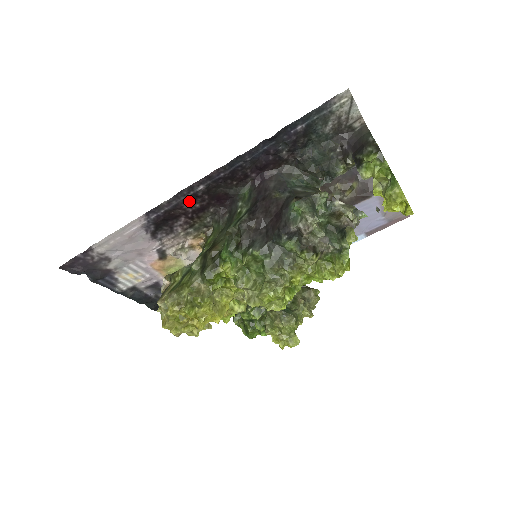
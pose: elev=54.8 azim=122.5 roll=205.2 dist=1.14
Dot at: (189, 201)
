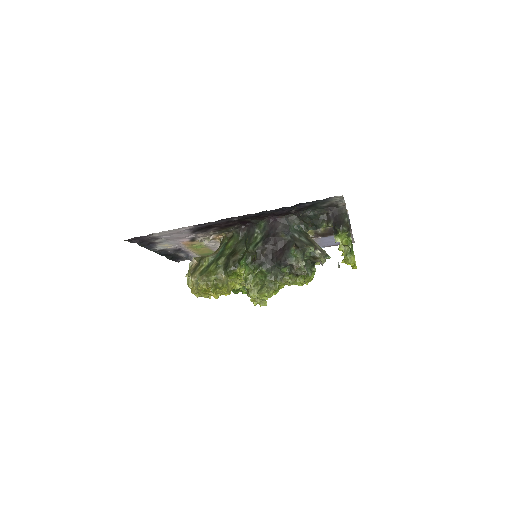
Dot at: (225, 222)
